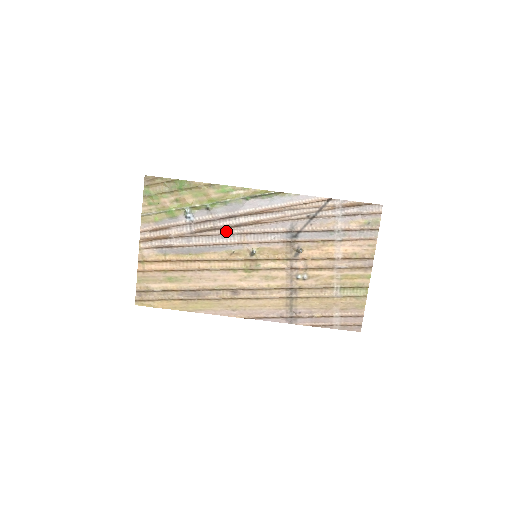
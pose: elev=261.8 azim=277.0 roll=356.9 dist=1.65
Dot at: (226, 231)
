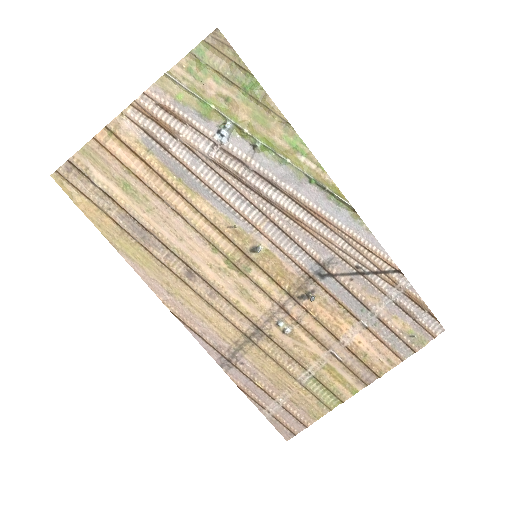
Dot at: (250, 194)
